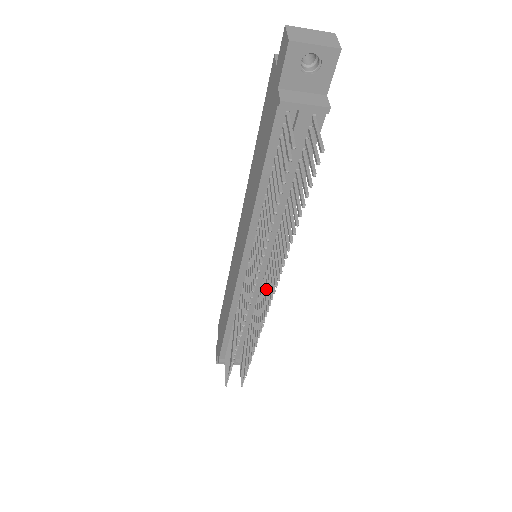
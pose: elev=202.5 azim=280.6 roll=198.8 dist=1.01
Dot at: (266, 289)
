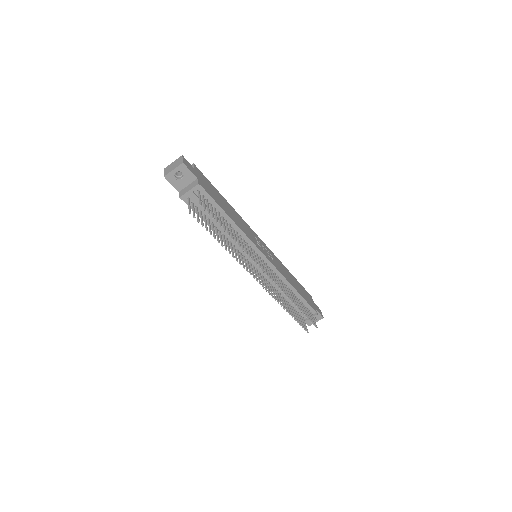
Dot at: (267, 269)
